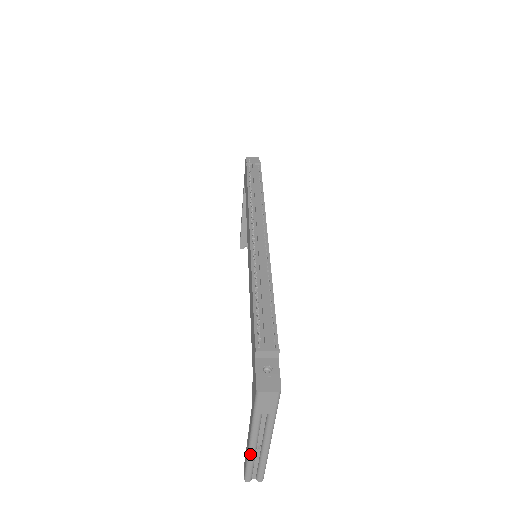
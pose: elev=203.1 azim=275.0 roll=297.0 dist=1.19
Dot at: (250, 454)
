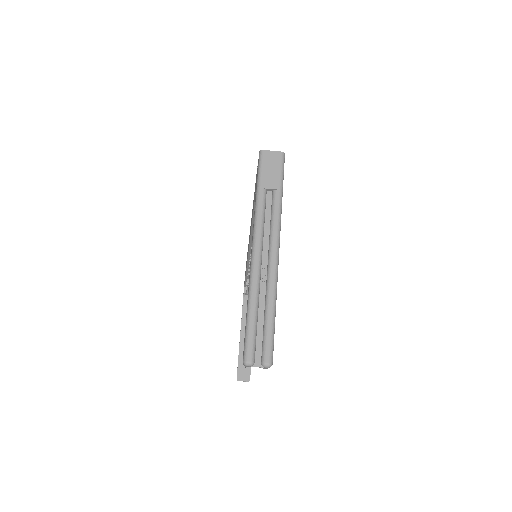
Dot at: (253, 277)
